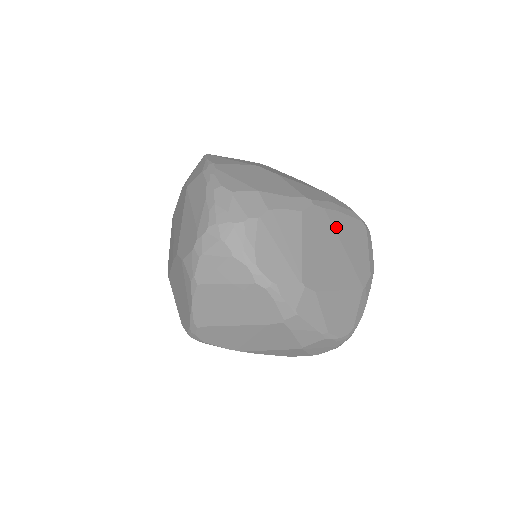
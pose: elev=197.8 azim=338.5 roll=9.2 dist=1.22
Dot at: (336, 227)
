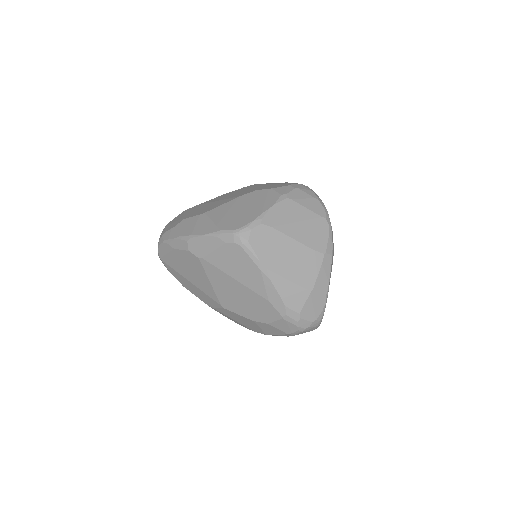
Dot at: occluded
